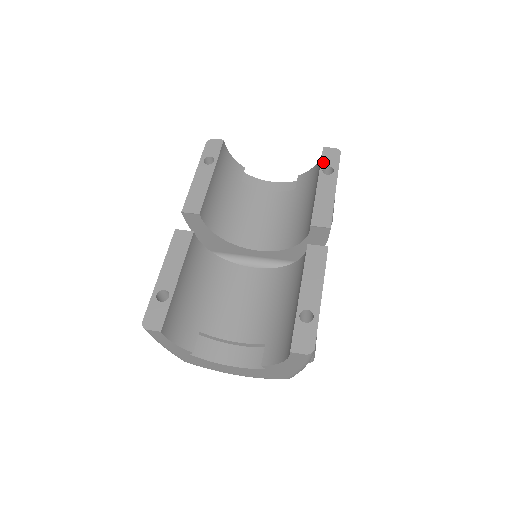
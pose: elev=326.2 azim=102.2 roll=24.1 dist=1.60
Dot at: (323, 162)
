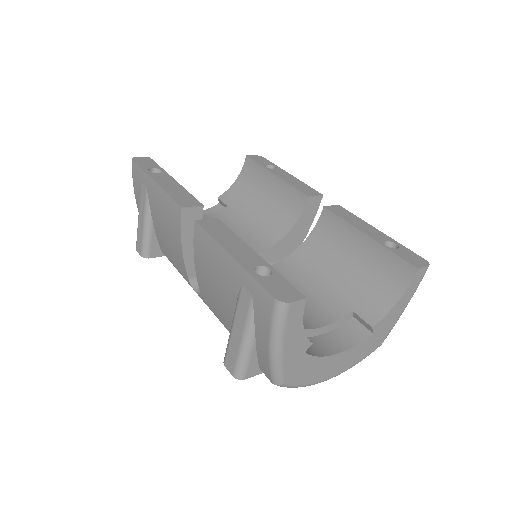
Dot at: (259, 163)
